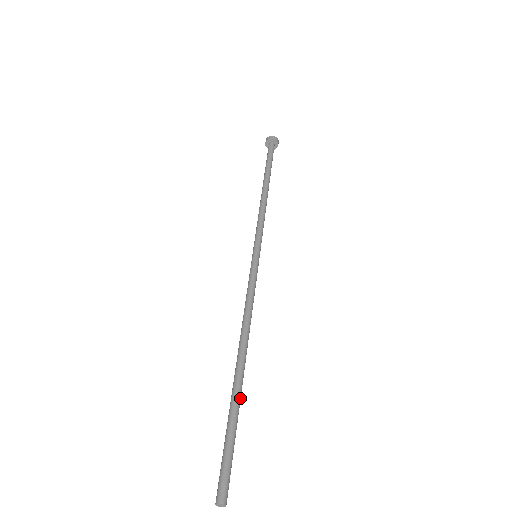
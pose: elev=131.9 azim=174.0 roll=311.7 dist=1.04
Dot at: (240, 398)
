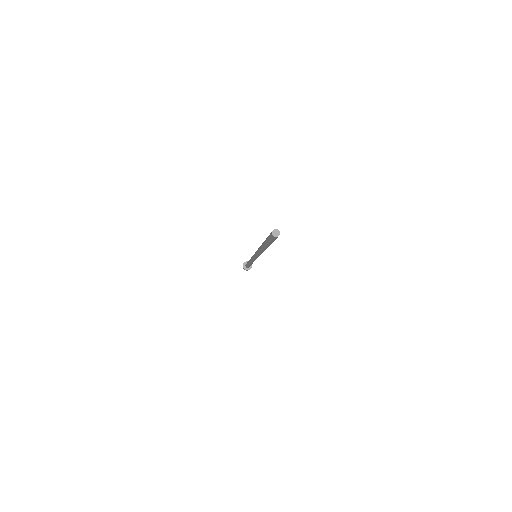
Dot at: occluded
